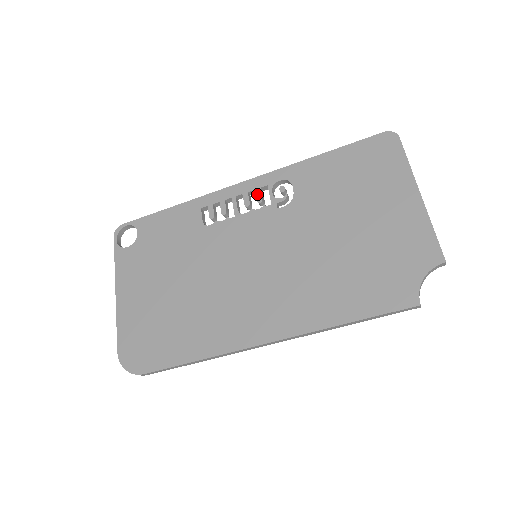
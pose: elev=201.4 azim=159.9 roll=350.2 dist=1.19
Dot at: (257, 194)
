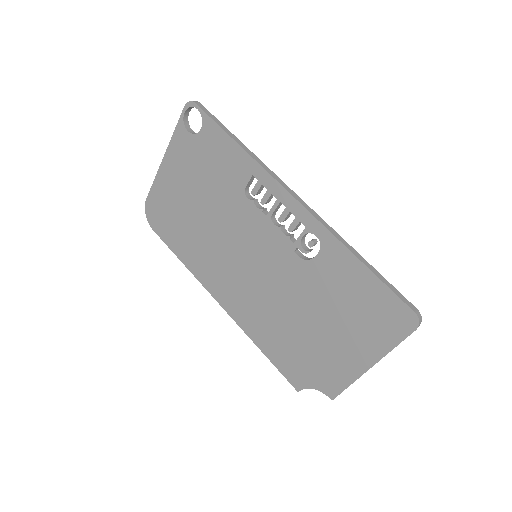
Dot at: (293, 223)
